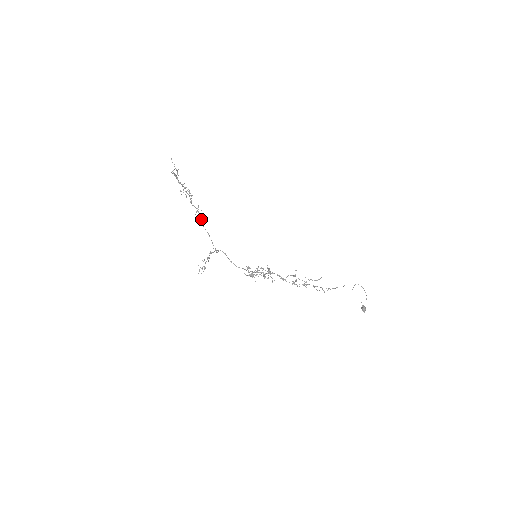
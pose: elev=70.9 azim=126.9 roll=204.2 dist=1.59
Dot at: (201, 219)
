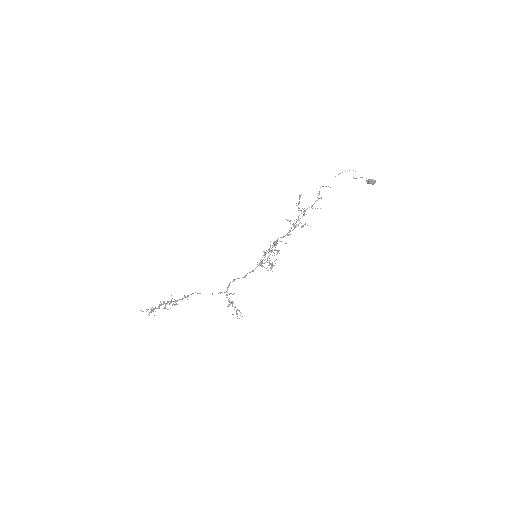
Dot at: occluded
